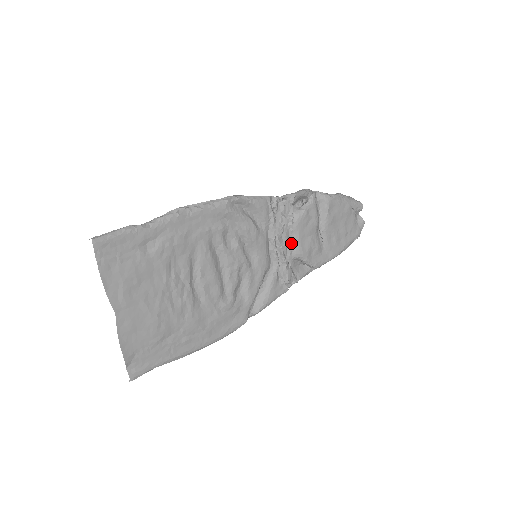
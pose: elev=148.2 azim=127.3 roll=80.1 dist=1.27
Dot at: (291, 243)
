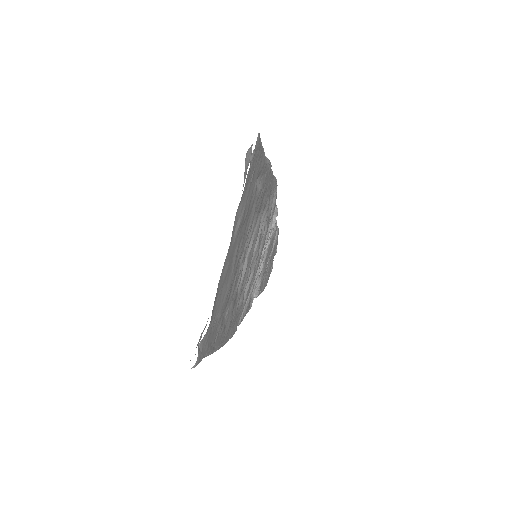
Dot at: (263, 258)
